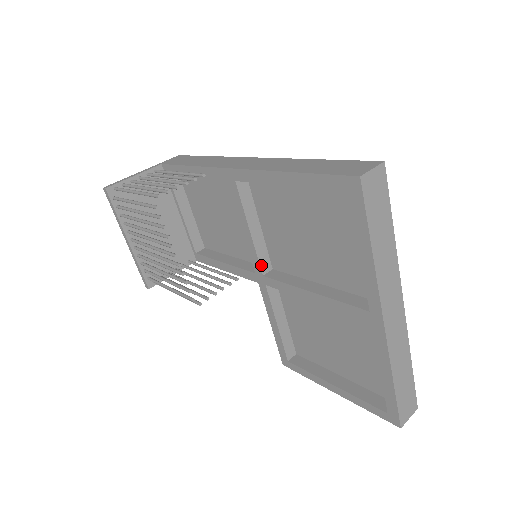
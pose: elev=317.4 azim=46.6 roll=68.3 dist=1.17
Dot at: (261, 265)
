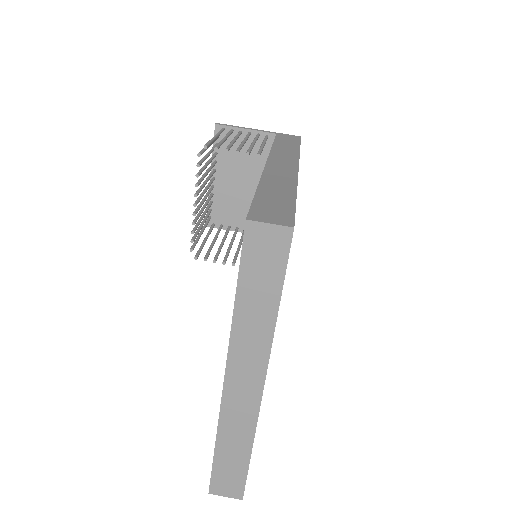
Dot at: occluded
